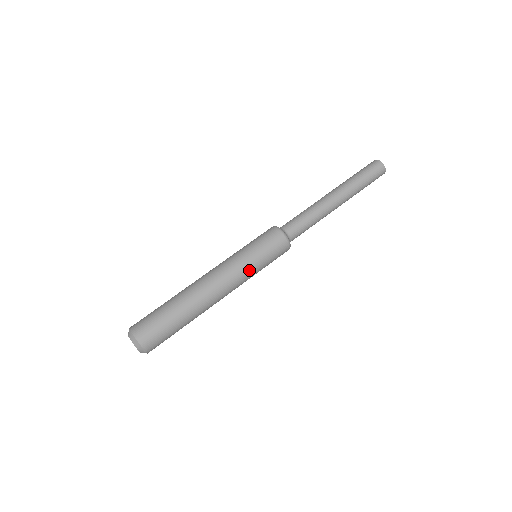
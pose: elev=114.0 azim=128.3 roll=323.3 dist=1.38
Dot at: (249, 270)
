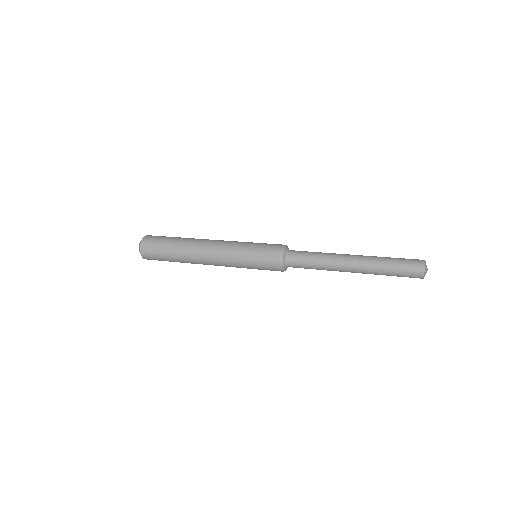
Dot at: (241, 243)
